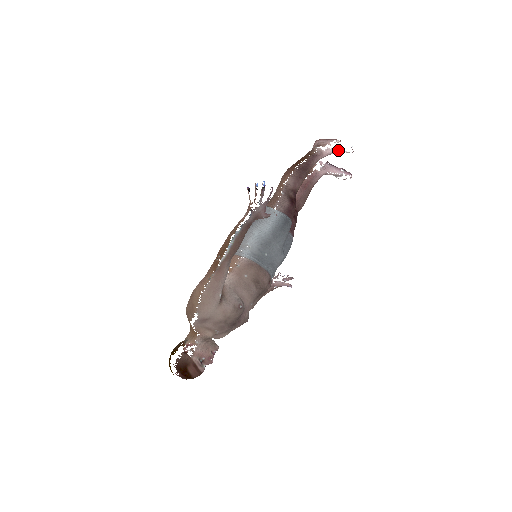
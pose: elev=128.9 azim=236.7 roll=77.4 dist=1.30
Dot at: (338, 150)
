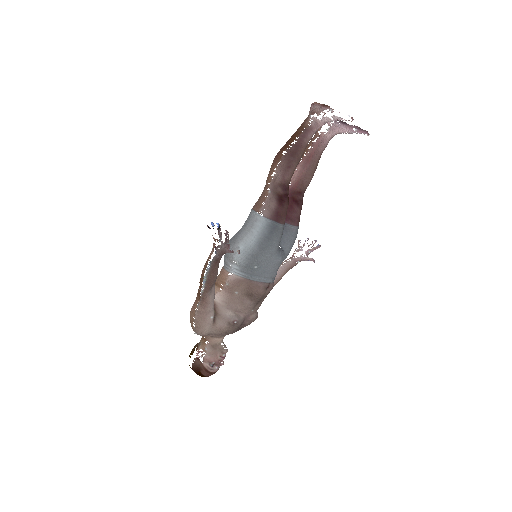
Dot at: (335, 119)
